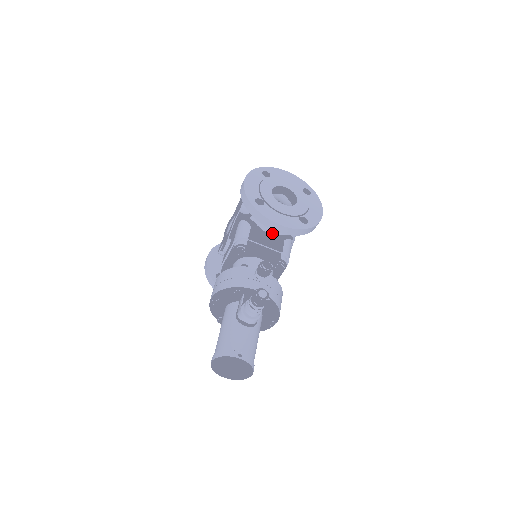
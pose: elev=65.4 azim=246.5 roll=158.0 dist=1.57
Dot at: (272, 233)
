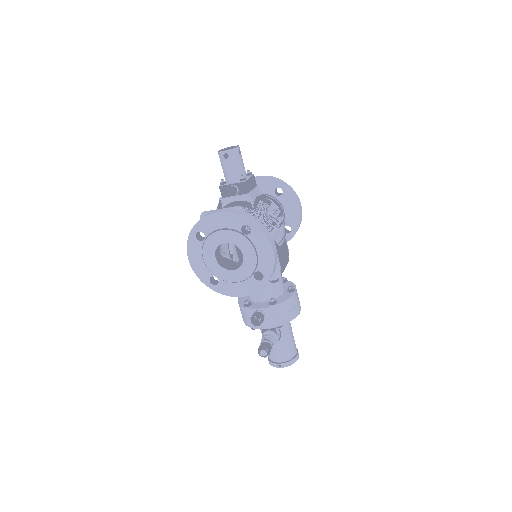
Dot at: occluded
